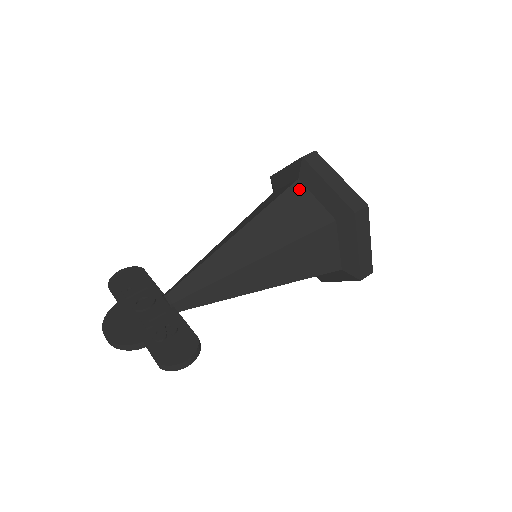
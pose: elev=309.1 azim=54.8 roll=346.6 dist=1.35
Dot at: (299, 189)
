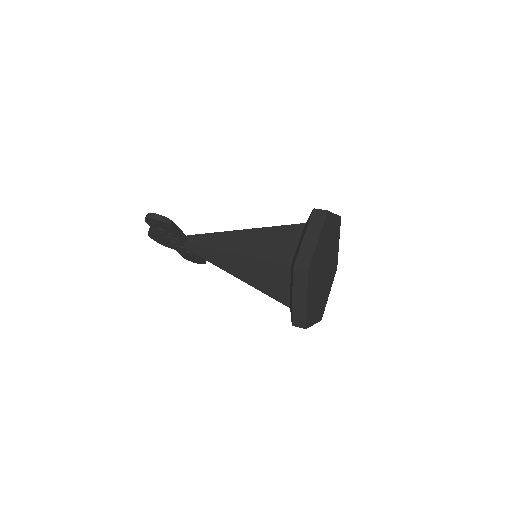
Dot at: occluded
